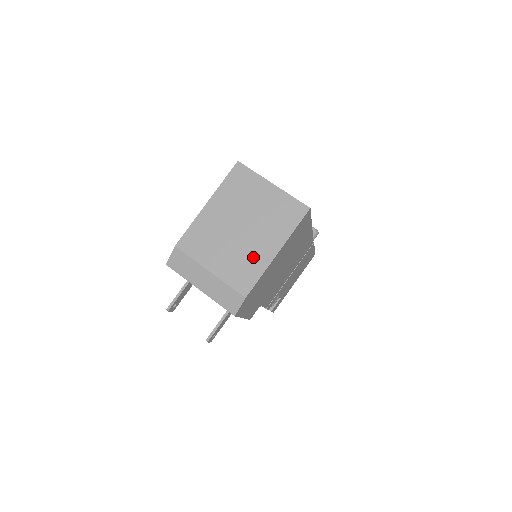
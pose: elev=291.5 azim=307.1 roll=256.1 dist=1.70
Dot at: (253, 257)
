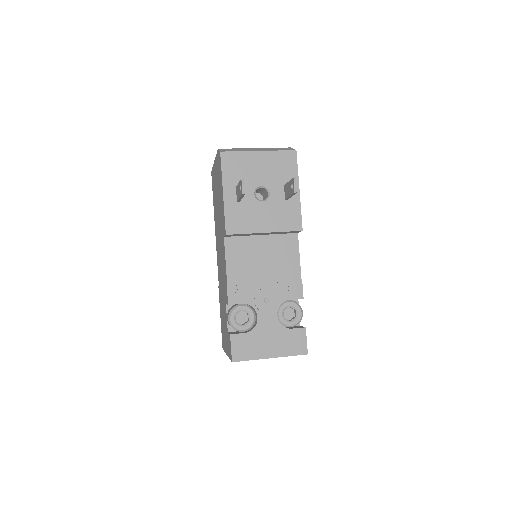
Dot at: occluded
